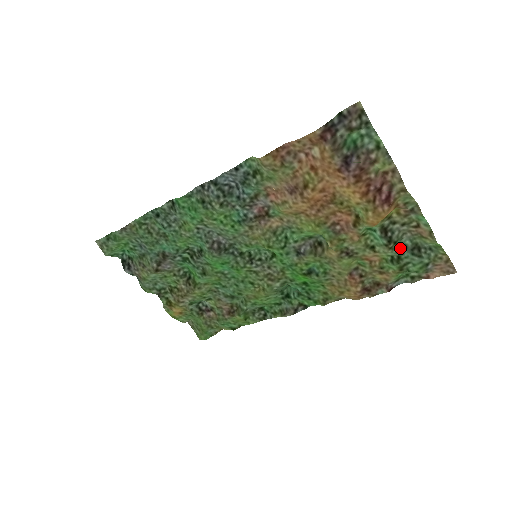
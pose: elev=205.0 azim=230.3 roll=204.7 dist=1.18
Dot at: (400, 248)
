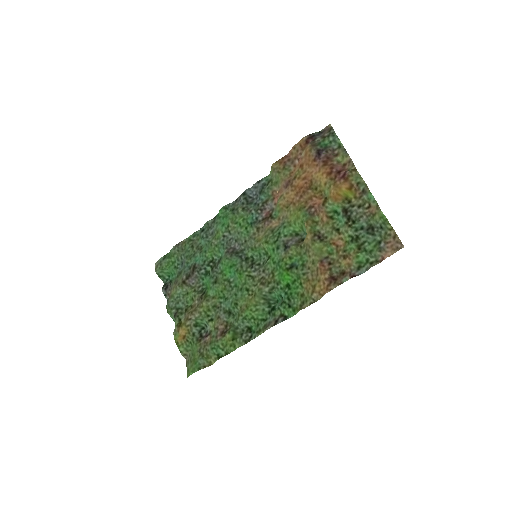
Dot at: (358, 228)
